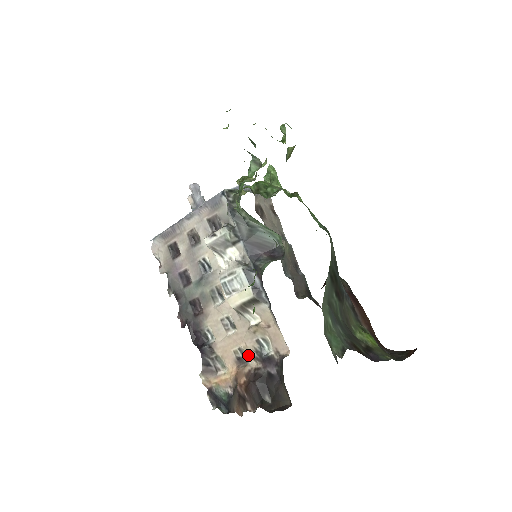
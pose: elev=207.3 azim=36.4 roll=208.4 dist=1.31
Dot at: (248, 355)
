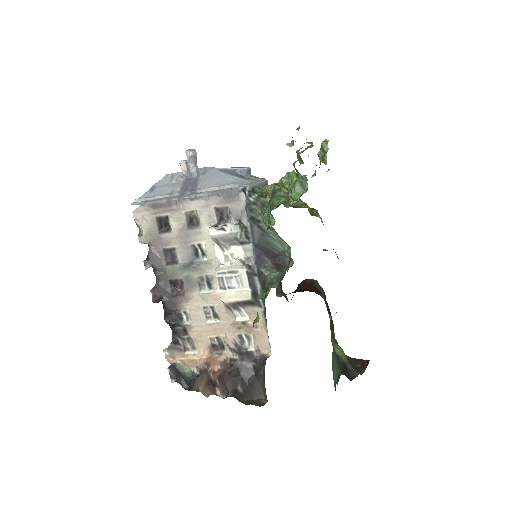
Dot at: (225, 345)
